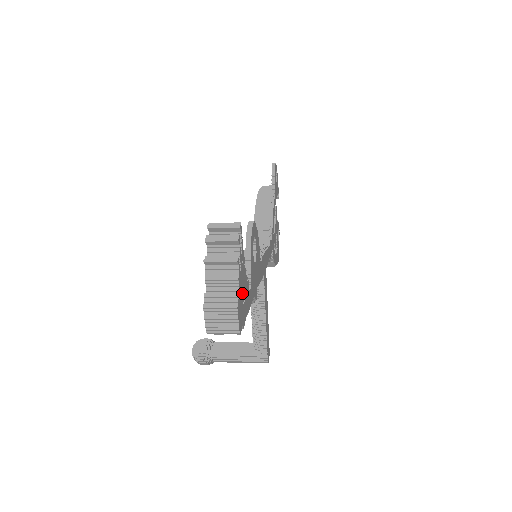
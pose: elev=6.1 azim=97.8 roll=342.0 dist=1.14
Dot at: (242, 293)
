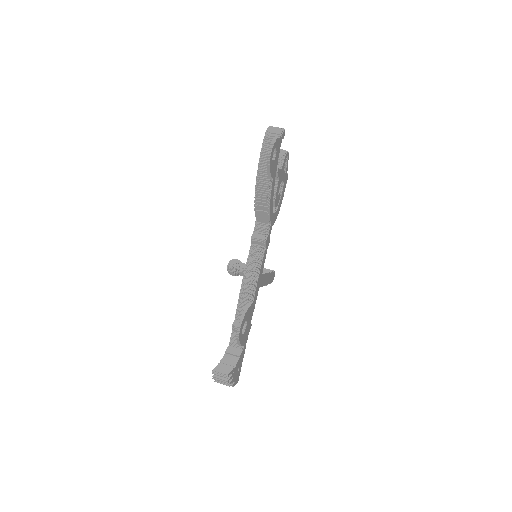
Dot at: (237, 373)
